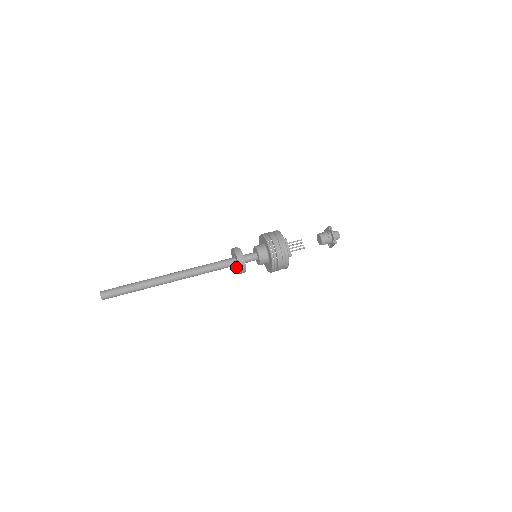
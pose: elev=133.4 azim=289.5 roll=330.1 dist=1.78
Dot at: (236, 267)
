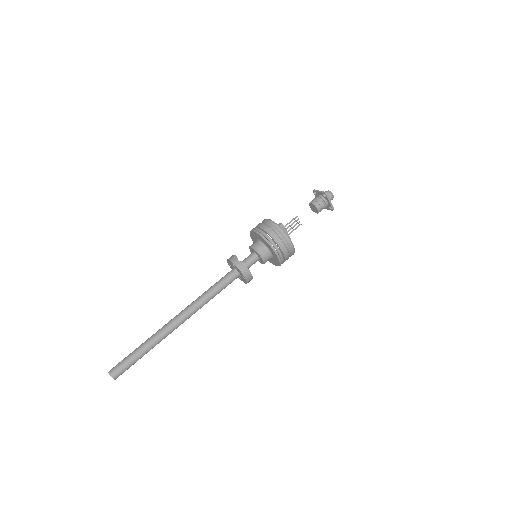
Dot at: occluded
